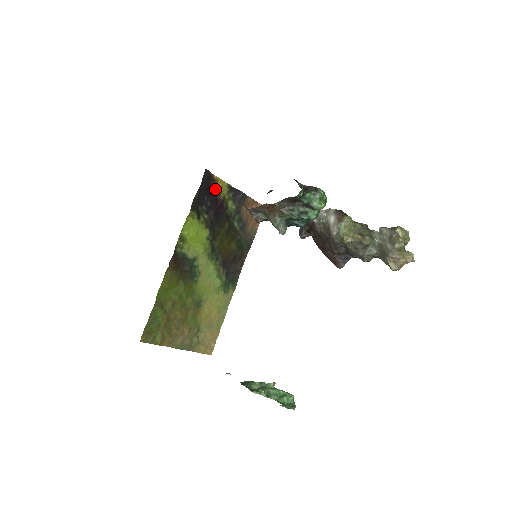
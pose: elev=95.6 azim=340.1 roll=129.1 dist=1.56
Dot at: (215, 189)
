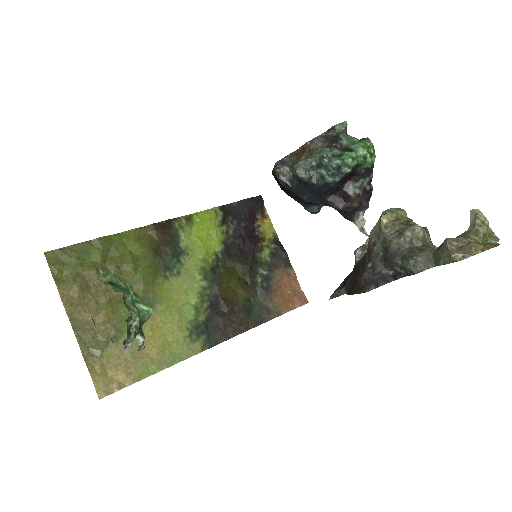
Dot at: (259, 221)
